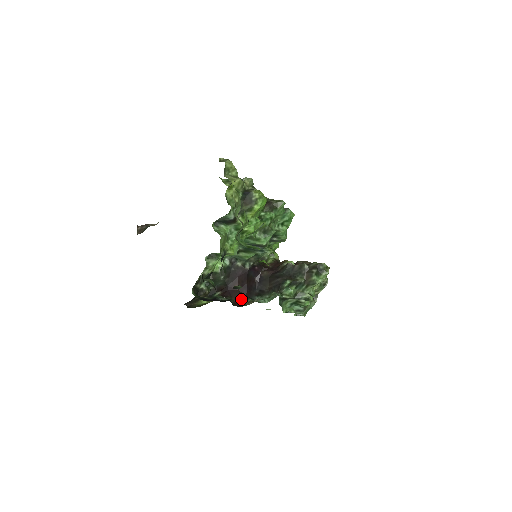
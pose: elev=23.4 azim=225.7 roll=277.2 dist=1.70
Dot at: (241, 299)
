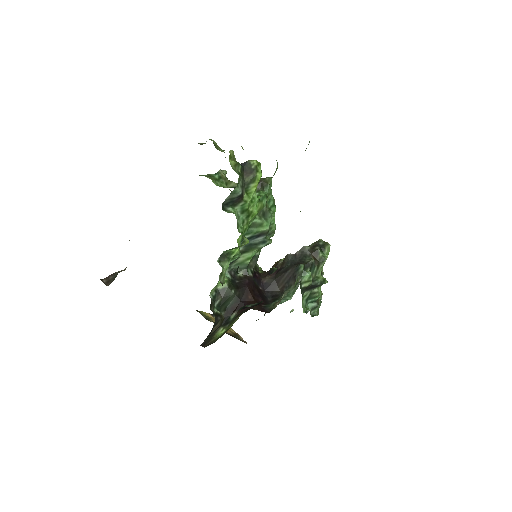
Dot at: (263, 306)
